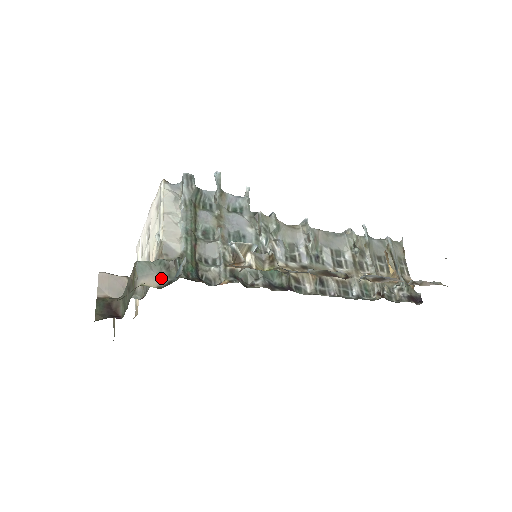
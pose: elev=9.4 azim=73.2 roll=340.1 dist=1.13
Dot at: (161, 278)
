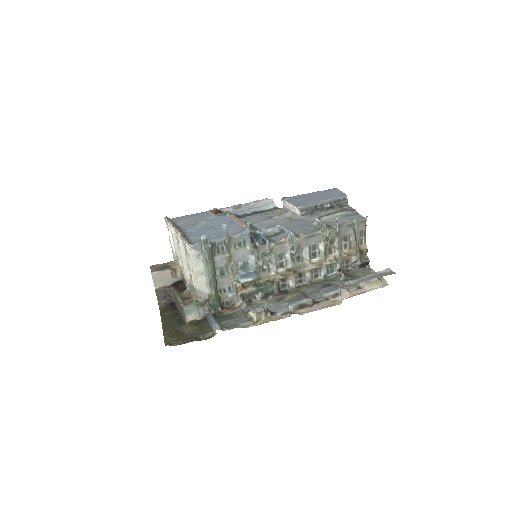
Dot at: (200, 313)
